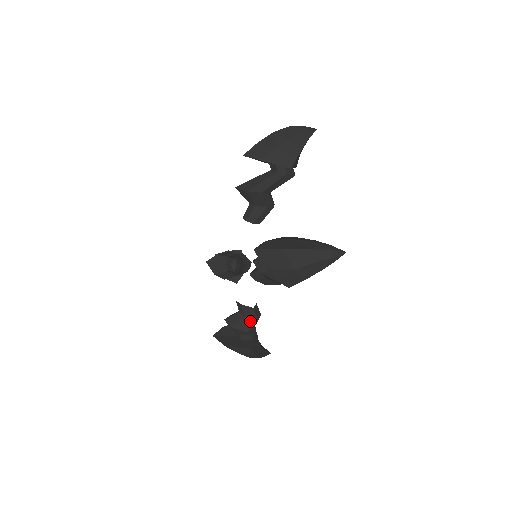
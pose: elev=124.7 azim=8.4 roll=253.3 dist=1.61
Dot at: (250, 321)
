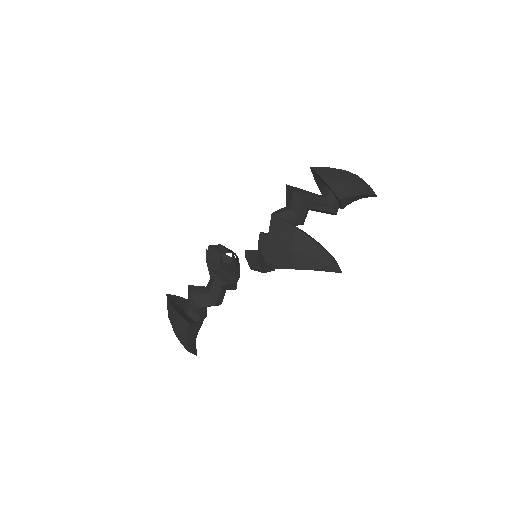
Dot at: (209, 300)
